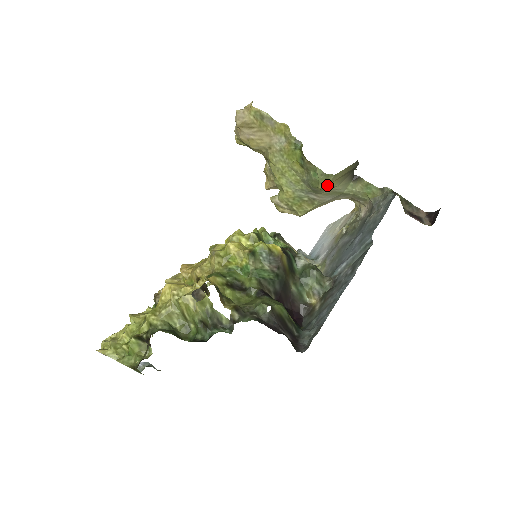
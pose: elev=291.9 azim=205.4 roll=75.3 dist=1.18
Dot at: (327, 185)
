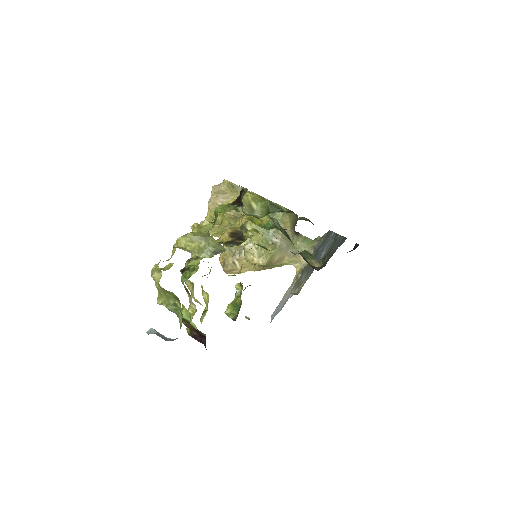
Dot at: (288, 218)
